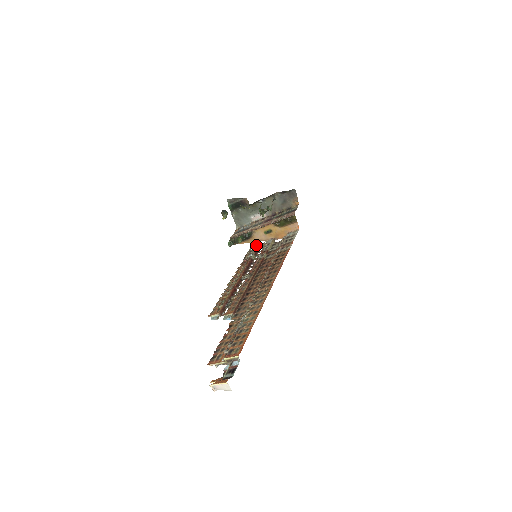
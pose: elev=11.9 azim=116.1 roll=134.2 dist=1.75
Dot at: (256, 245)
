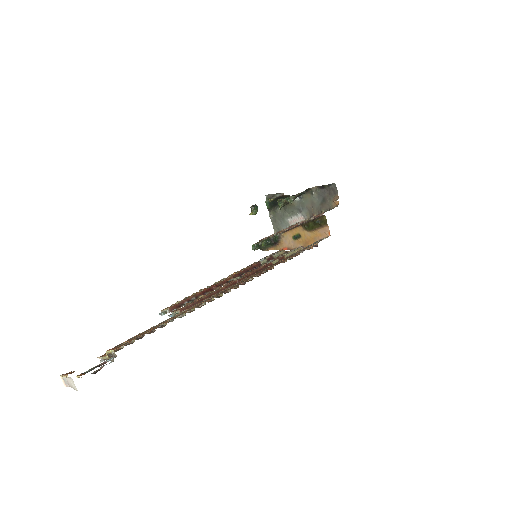
Dot at: occluded
